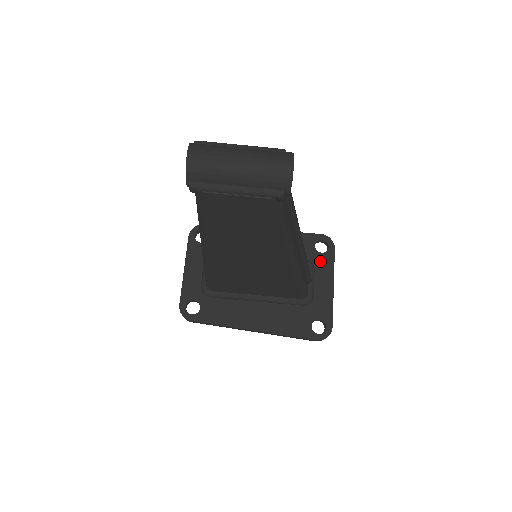
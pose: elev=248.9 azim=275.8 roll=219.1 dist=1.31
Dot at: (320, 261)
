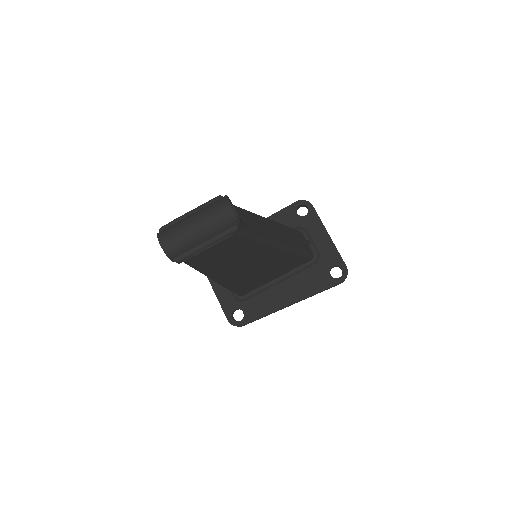
Dot at: (308, 223)
